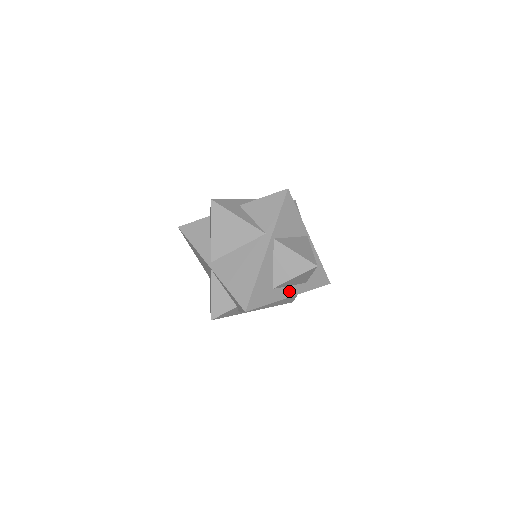
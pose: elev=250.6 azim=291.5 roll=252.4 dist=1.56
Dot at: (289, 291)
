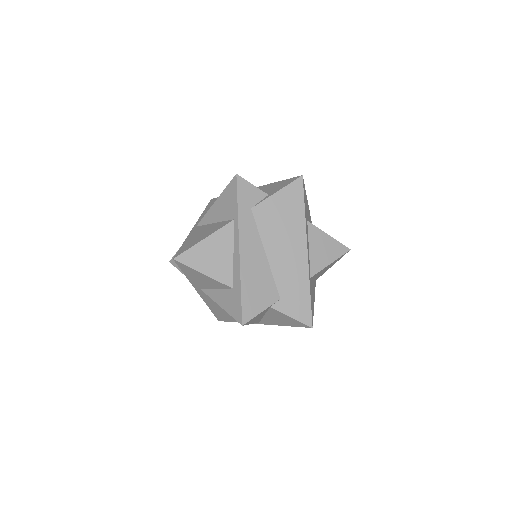
Dot at: (308, 247)
